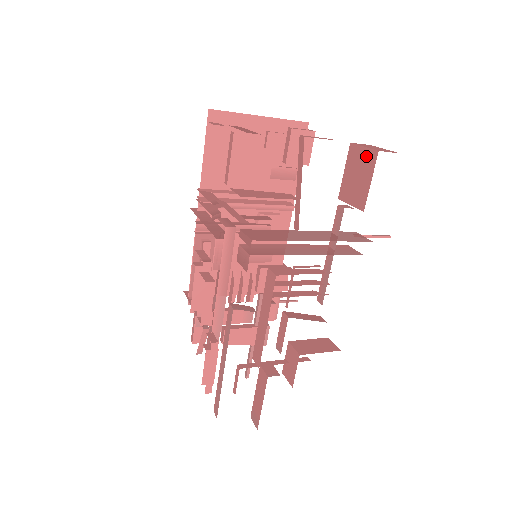
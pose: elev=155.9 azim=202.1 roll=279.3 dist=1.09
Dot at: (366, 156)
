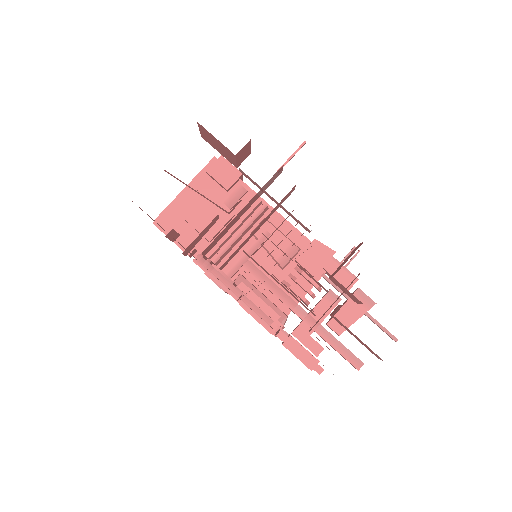
Dot at: (203, 132)
